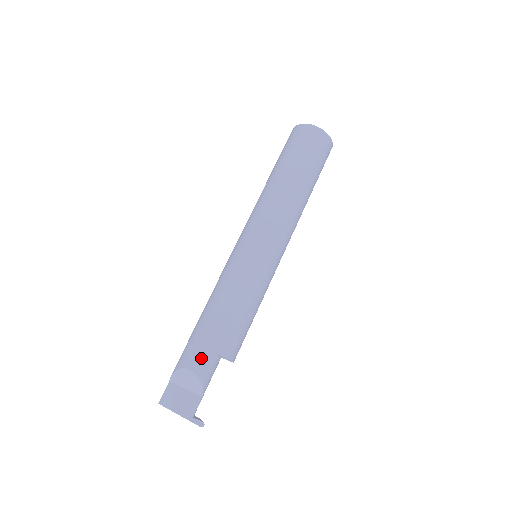
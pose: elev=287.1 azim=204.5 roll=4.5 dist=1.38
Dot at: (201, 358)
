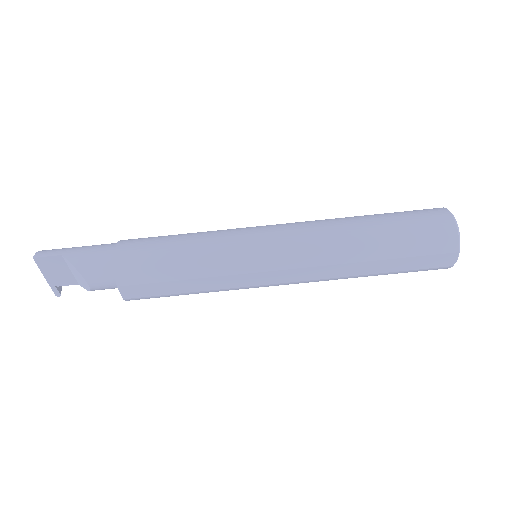
Dot at: (108, 287)
